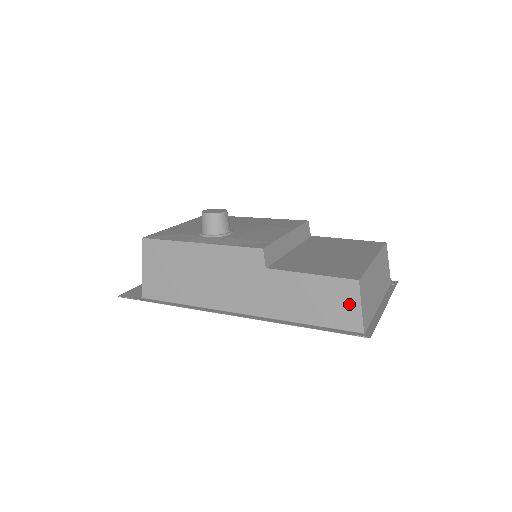
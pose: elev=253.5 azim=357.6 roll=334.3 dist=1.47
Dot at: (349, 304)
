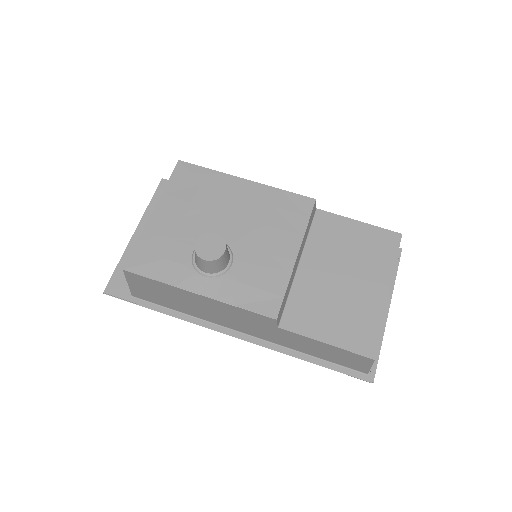
Dot at: (360, 363)
